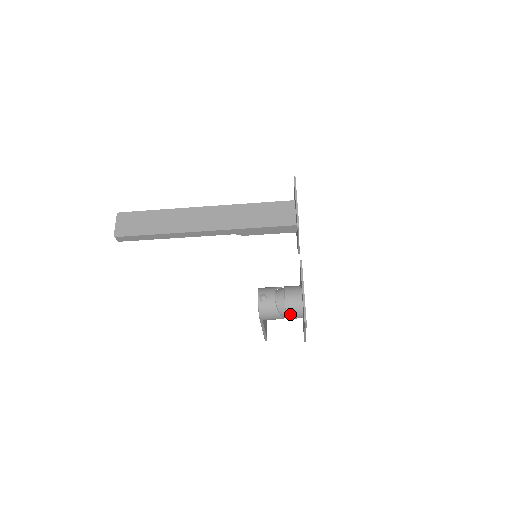
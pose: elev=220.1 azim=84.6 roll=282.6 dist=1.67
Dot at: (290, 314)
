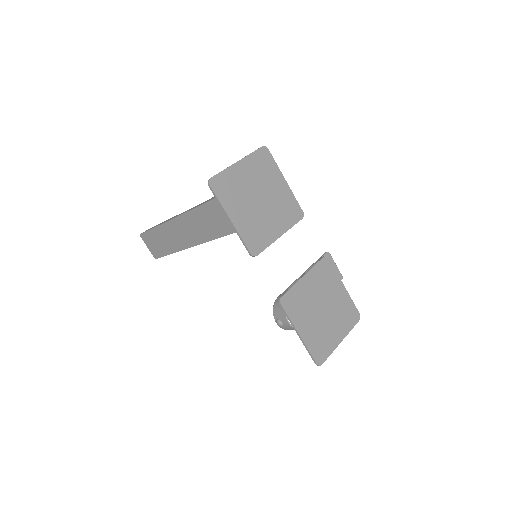
Dot at: occluded
